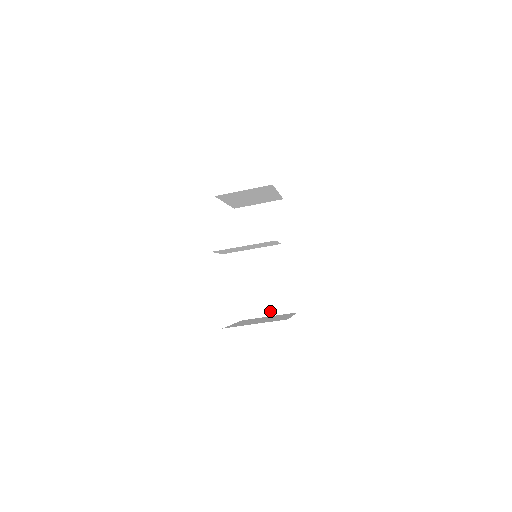
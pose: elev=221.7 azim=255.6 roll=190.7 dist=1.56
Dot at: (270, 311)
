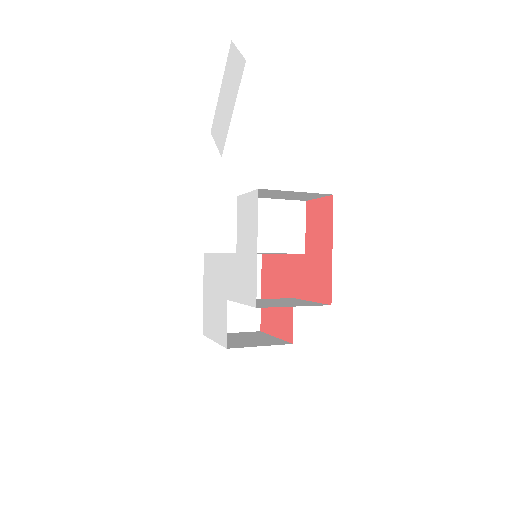
Dot at: occluded
